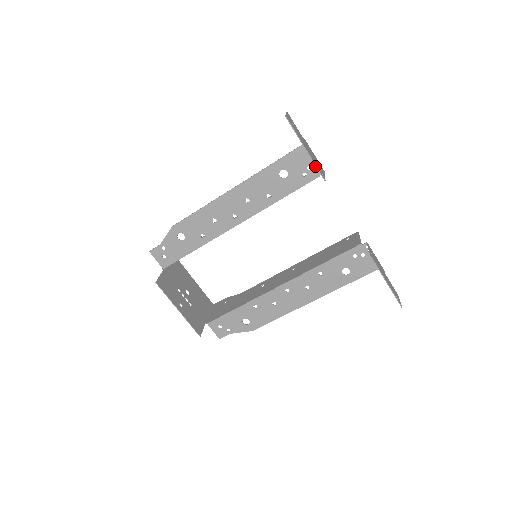
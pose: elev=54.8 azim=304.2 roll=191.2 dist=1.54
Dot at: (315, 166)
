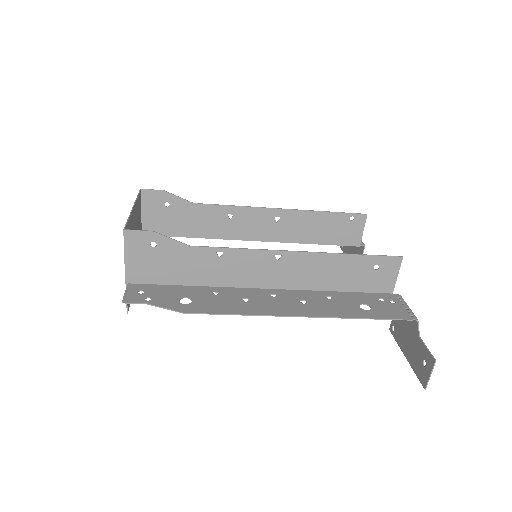
Dot at: (399, 302)
